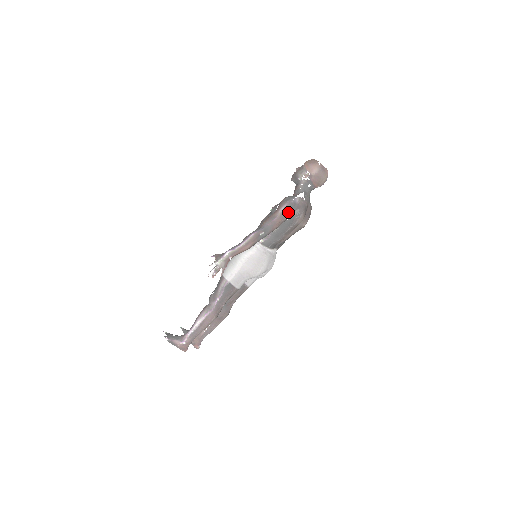
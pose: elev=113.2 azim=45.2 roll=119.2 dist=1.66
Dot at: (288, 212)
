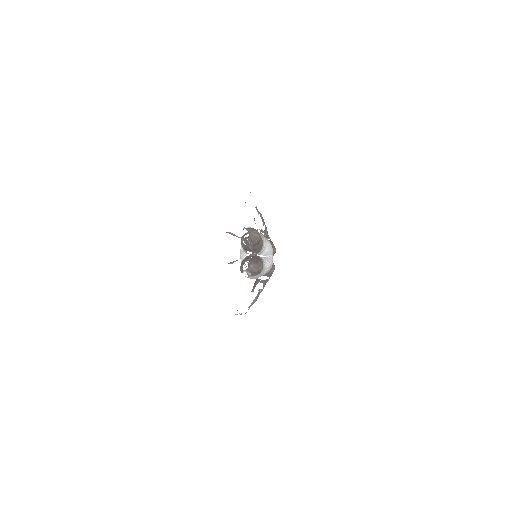
Dot at: occluded
